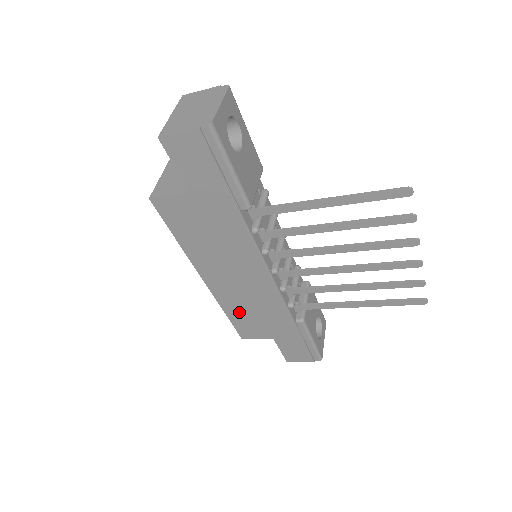
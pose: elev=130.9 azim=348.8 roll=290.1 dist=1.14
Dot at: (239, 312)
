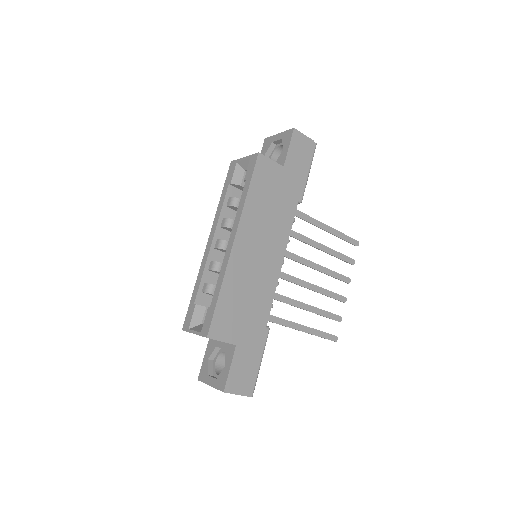
Dot at: (233, 294)
